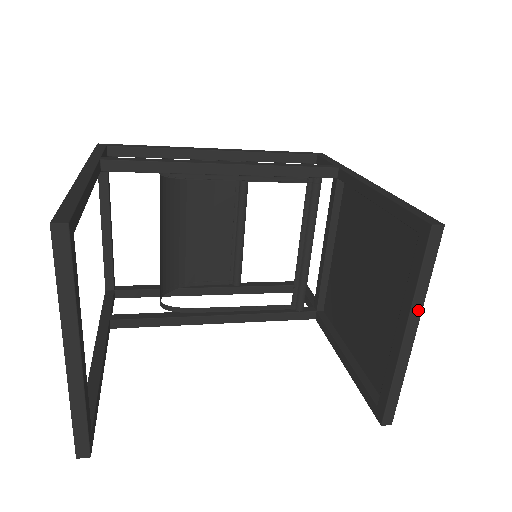
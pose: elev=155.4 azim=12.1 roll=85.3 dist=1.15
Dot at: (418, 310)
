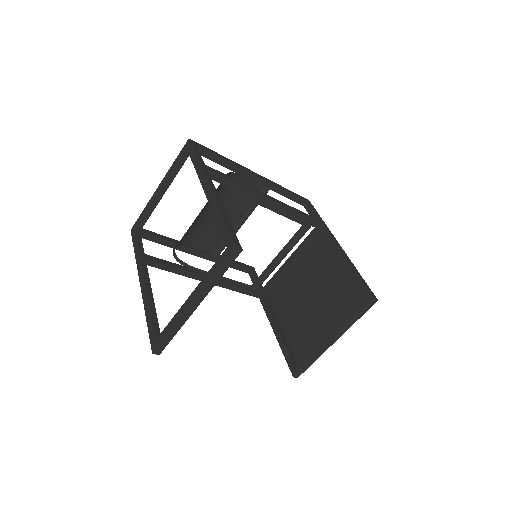
Dot at: (344, 331)
